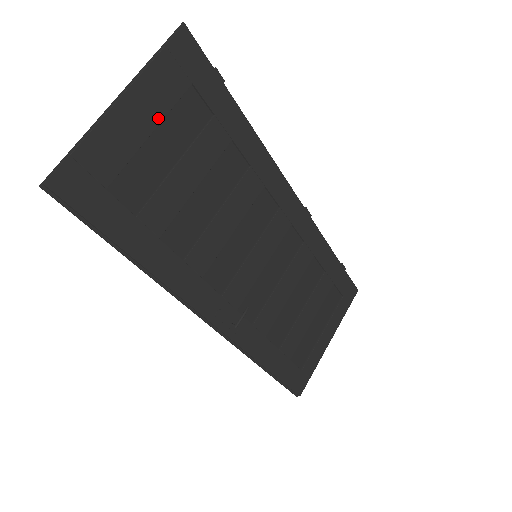
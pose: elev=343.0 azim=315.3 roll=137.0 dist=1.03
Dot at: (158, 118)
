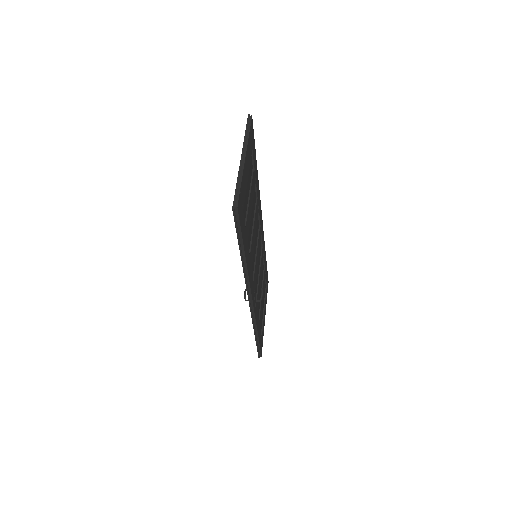
Dot at: occluded
